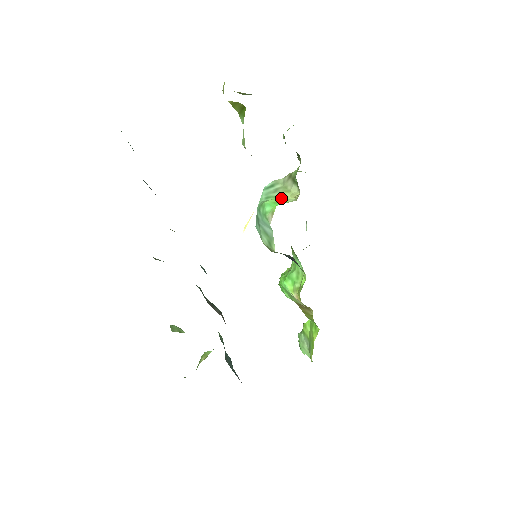
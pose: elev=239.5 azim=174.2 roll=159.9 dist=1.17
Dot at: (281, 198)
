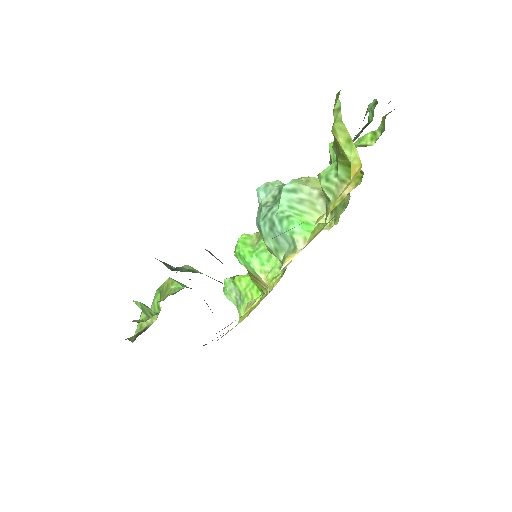
Dot at: (309, 217)
